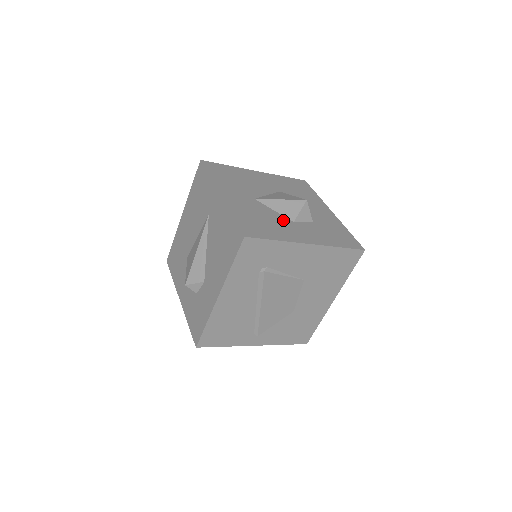
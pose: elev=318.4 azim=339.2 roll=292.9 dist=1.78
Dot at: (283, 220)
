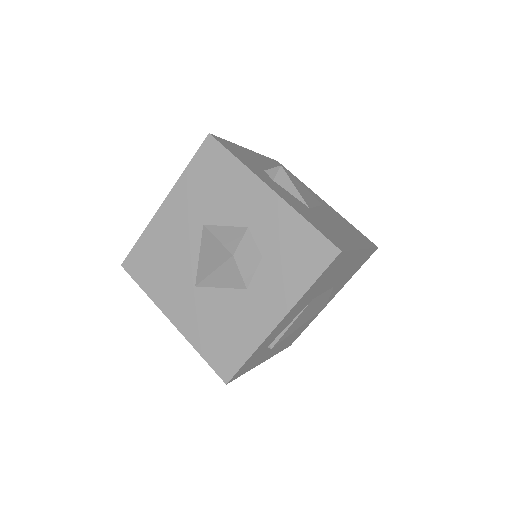
Dot at: (237, 300)
